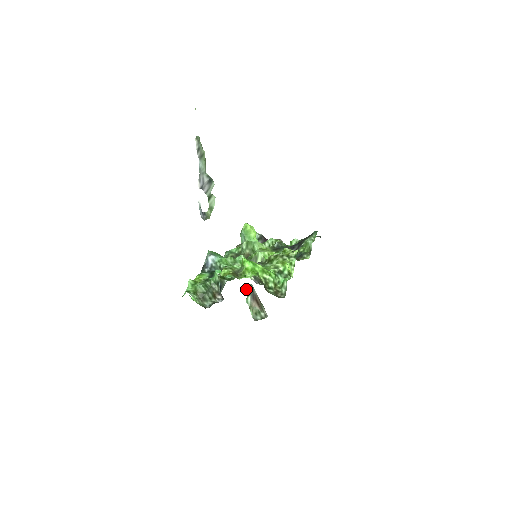
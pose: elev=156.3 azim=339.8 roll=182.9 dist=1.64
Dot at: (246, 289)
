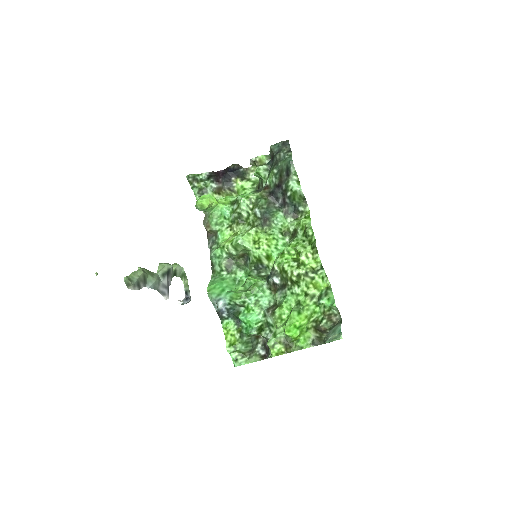
Dot at: occluded
